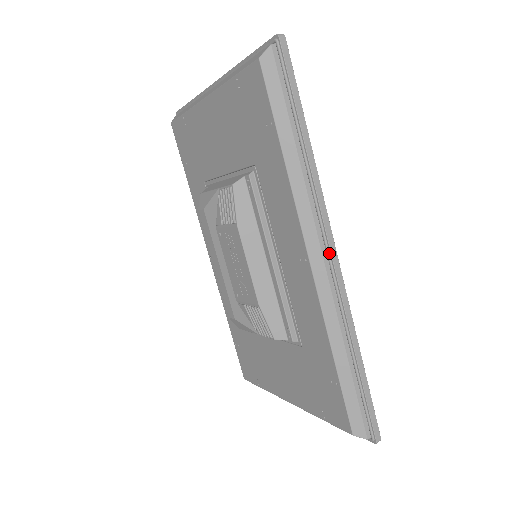
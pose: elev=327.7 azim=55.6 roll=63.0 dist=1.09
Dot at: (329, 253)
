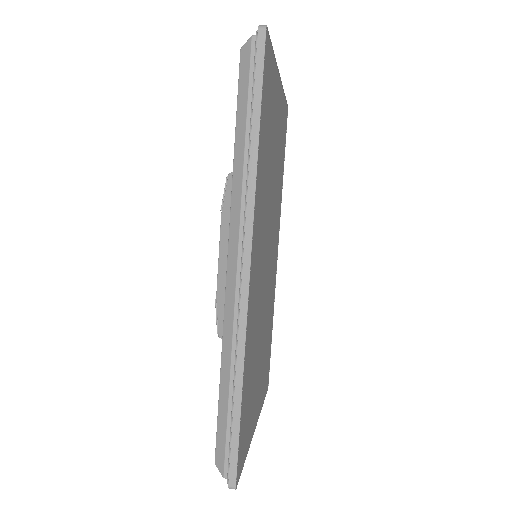
Dot at: (242, 263)
